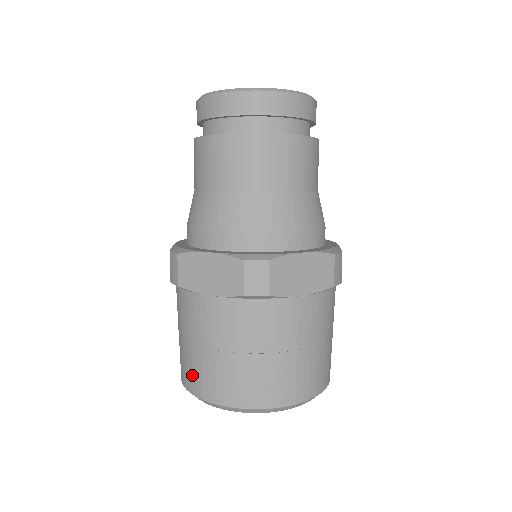
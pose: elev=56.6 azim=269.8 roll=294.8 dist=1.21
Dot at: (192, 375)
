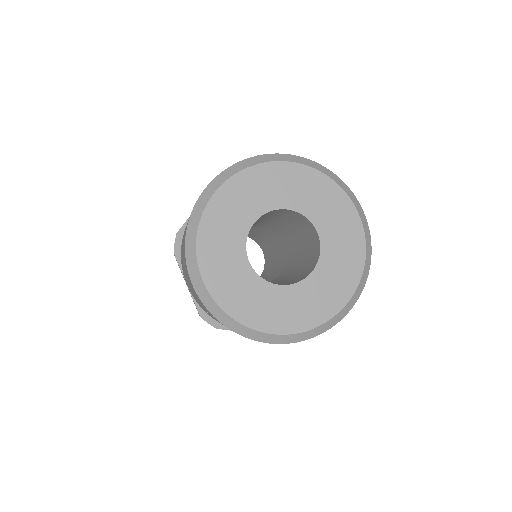
Dot at: (188, 220)
